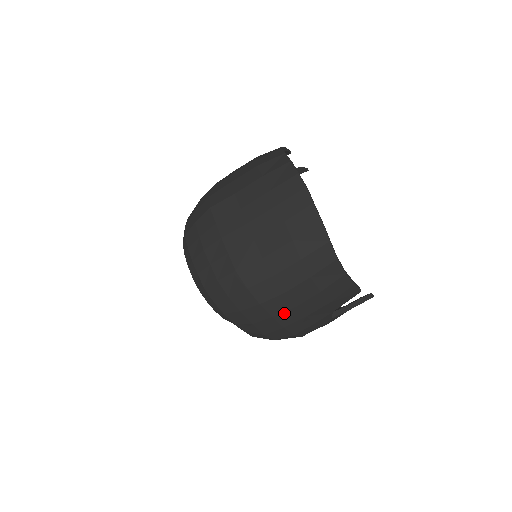
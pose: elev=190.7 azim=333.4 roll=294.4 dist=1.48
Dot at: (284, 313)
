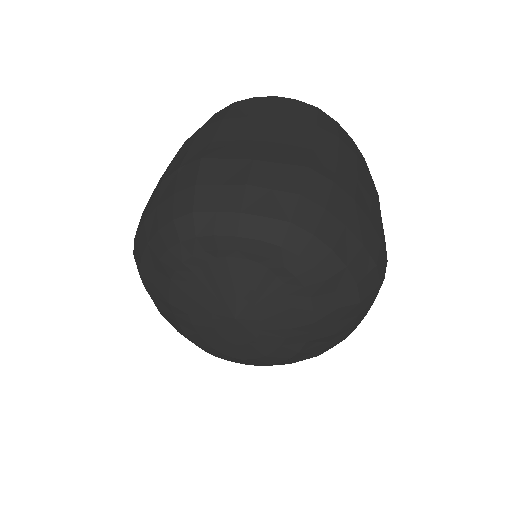
Dot at: (371, 212)
